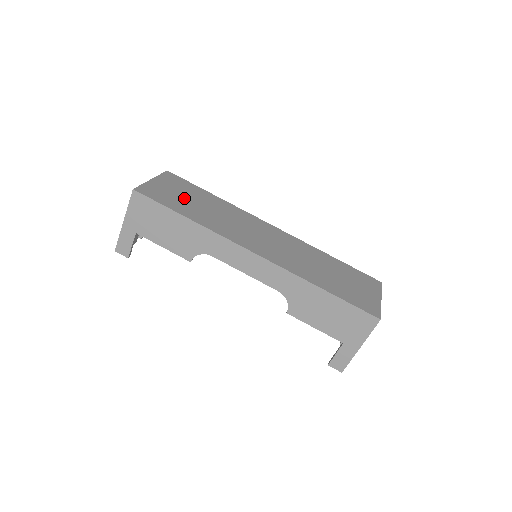
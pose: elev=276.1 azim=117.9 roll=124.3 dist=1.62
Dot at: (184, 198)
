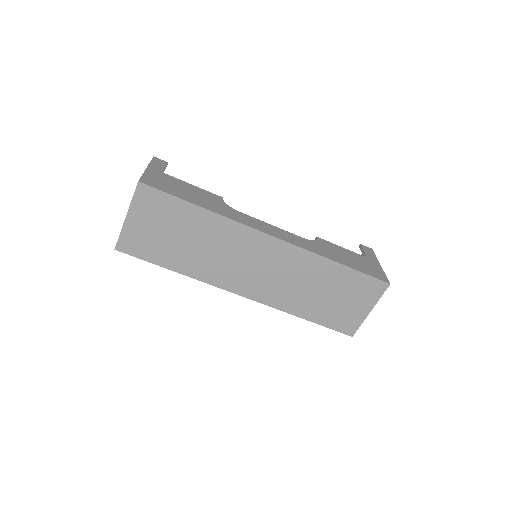
Dot at: (166, 237)
